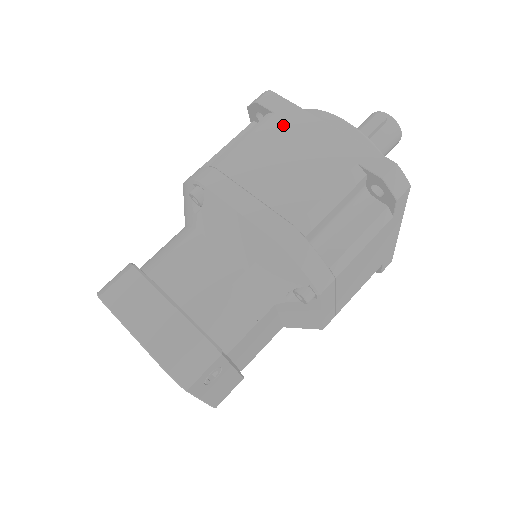
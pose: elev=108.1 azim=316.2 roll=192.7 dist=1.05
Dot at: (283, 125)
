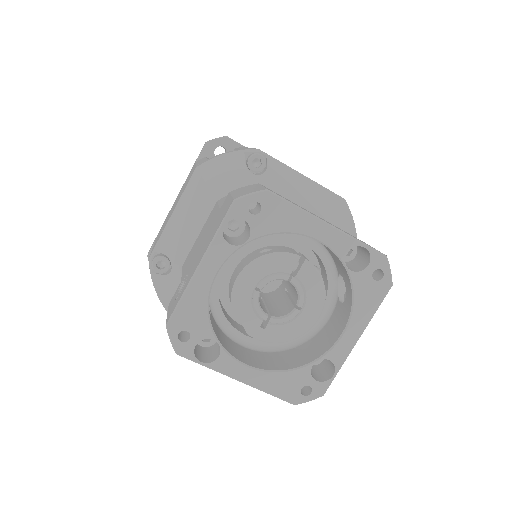
Dot at: occluded
